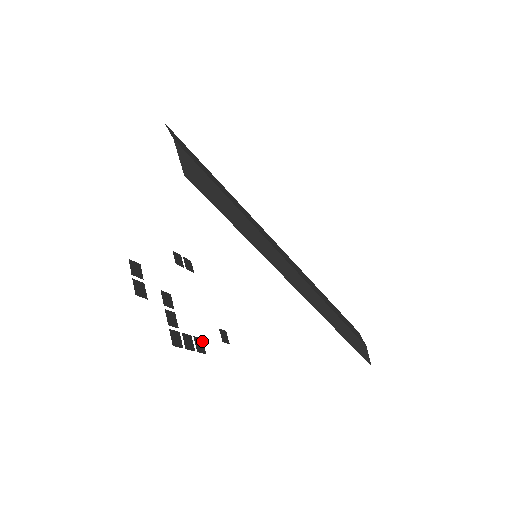
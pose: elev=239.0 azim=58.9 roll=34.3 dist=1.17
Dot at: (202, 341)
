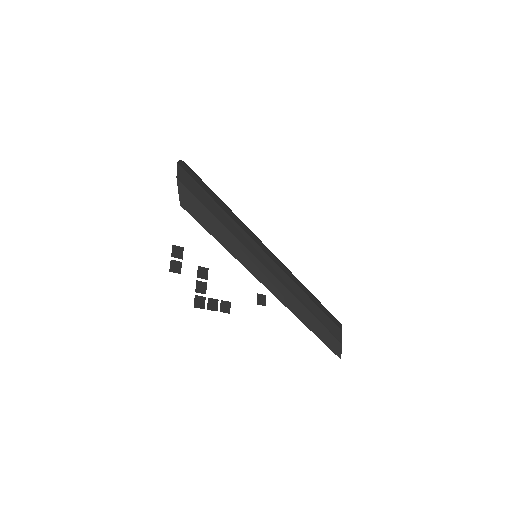
Dot at: (230, 304)
